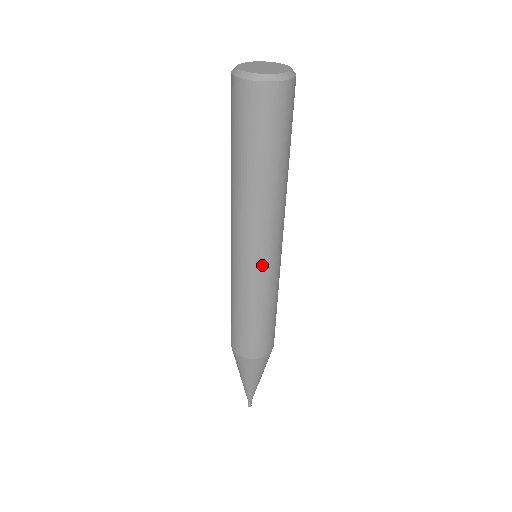
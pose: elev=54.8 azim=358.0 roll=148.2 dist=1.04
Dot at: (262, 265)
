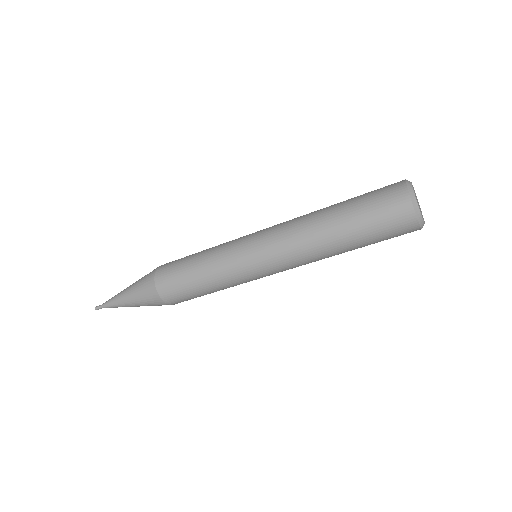
Dot at: (265, 275)
